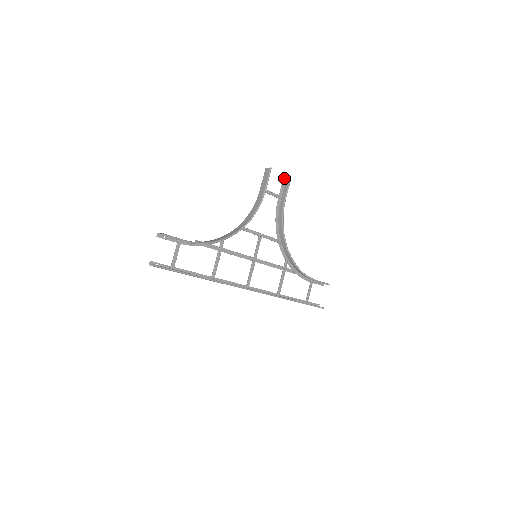
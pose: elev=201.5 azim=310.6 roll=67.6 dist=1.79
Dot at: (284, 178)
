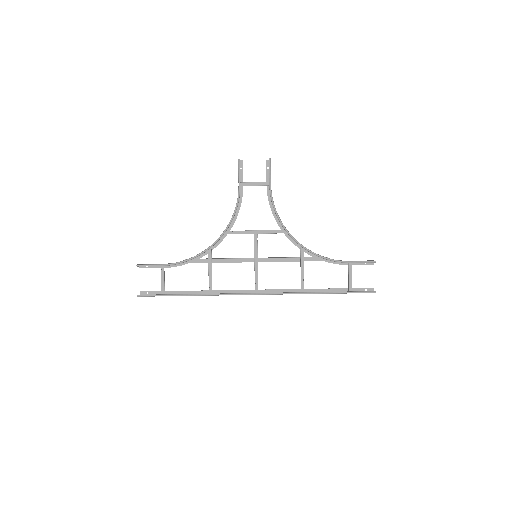
Dot at: (267, 161)
